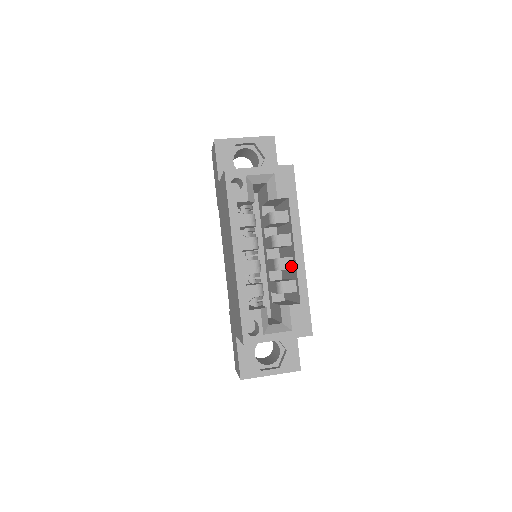
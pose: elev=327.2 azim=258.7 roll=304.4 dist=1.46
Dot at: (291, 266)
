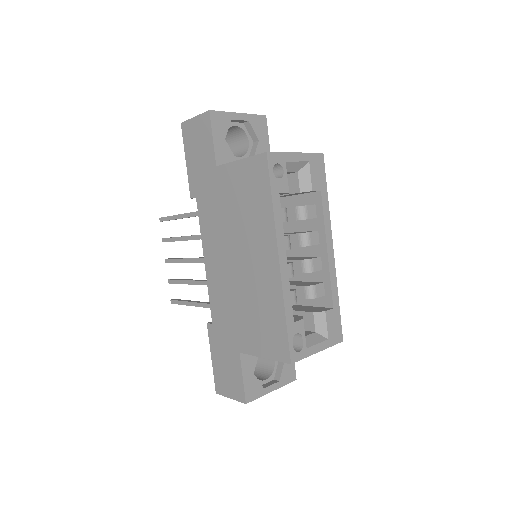
Dot at: (320, 267)
